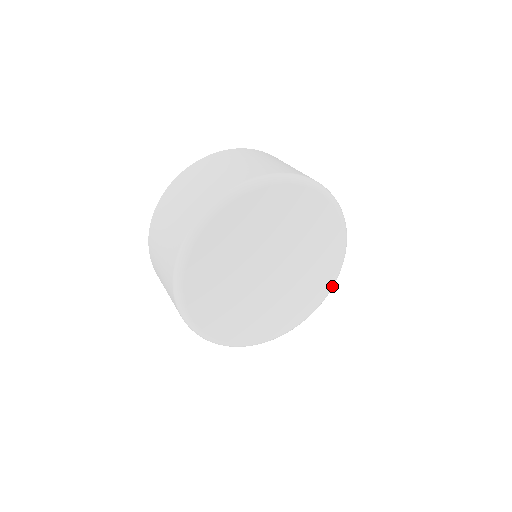
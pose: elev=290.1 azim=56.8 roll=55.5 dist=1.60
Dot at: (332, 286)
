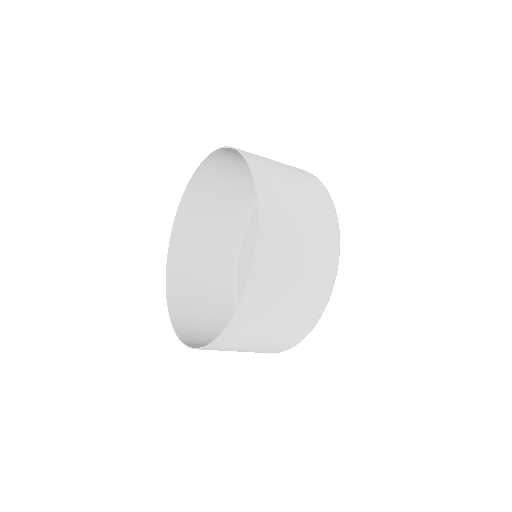
Dot at: occluded
